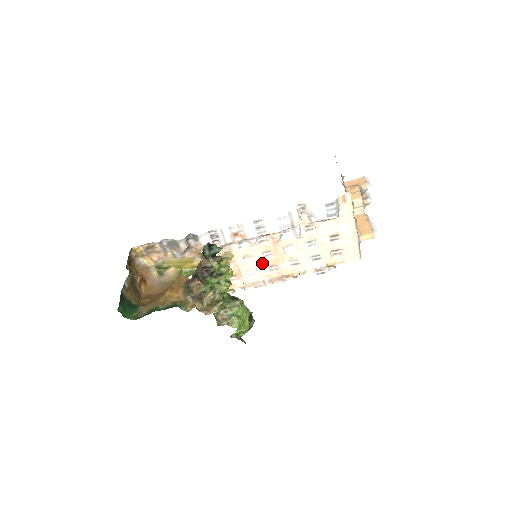
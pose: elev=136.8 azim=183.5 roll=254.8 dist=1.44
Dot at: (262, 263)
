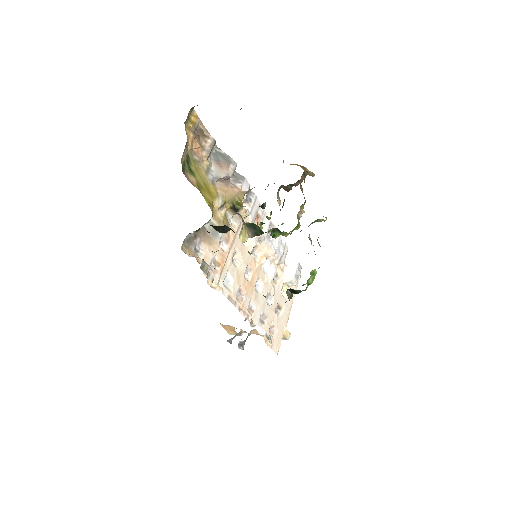
Dot at: (240, 277)
